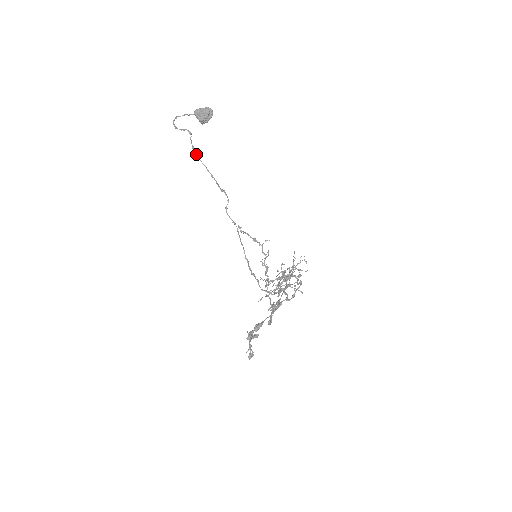
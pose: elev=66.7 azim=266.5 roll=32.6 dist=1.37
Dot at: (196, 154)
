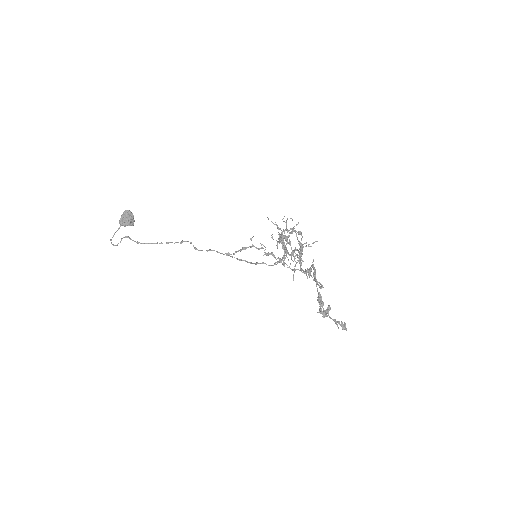
Dot at: occluded
